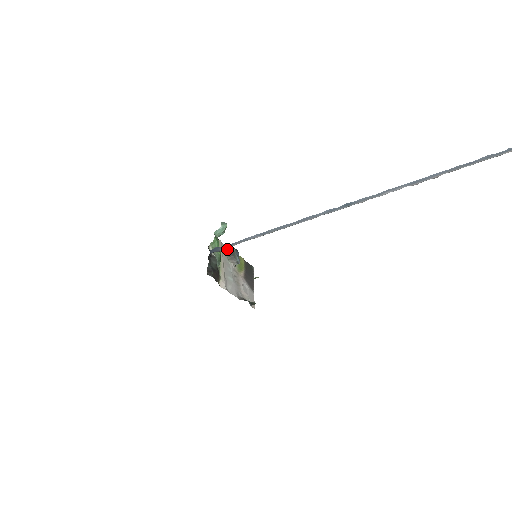
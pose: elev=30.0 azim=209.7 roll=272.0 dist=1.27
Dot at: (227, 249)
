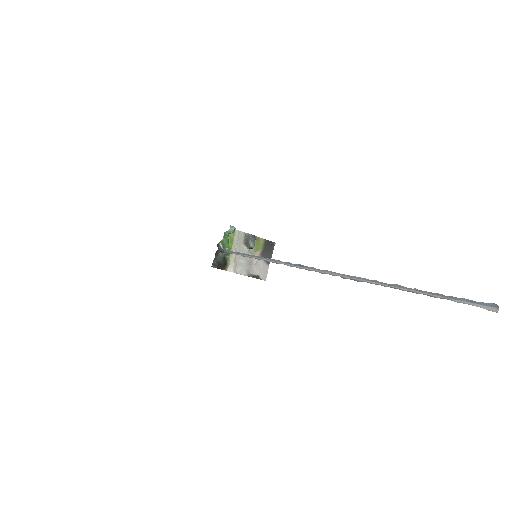
Dot at: (245, 235)
